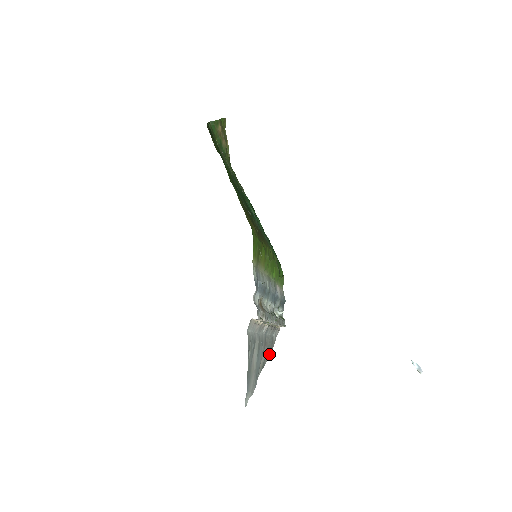
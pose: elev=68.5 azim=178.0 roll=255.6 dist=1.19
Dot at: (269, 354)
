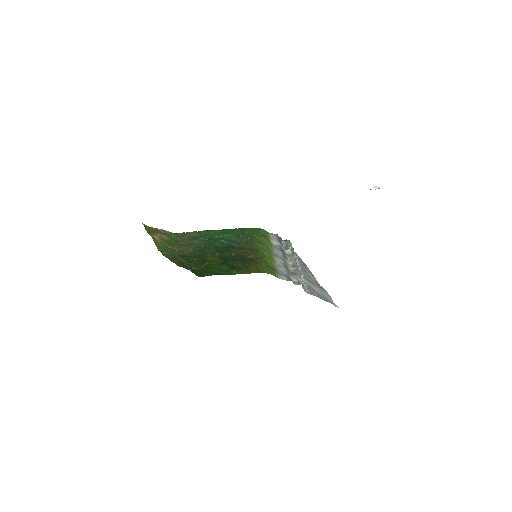
Dot at: (306, 266)
